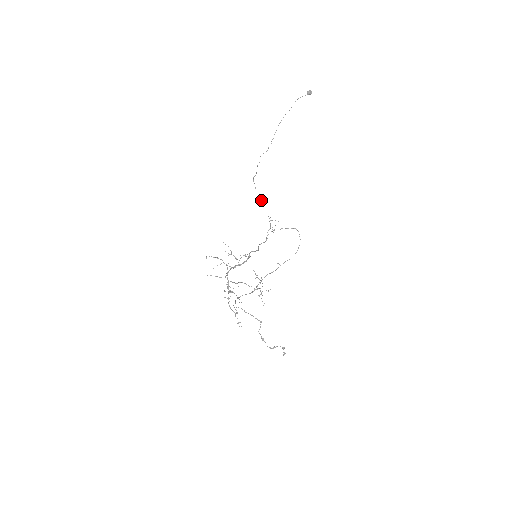
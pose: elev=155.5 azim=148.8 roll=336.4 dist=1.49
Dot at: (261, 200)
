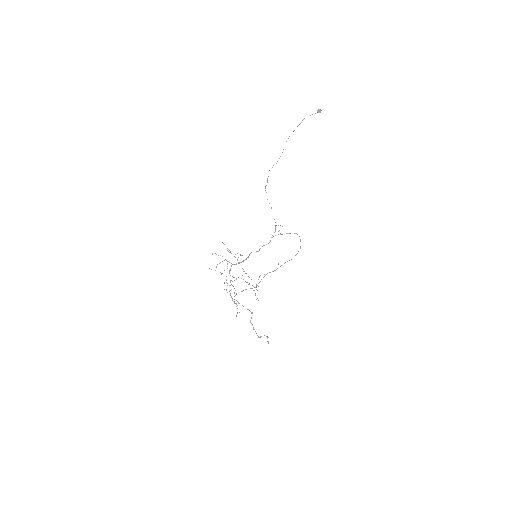
Dot at: (271, 207)
